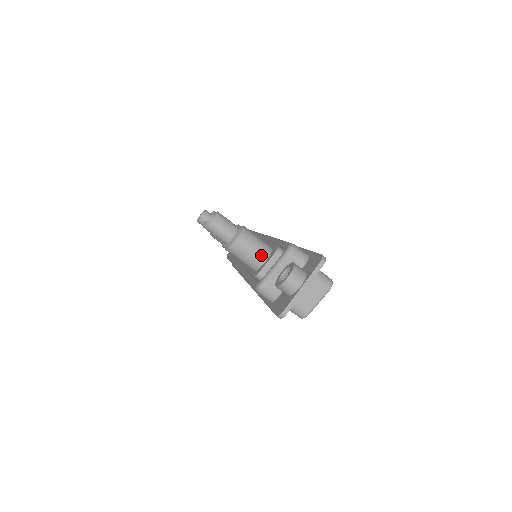
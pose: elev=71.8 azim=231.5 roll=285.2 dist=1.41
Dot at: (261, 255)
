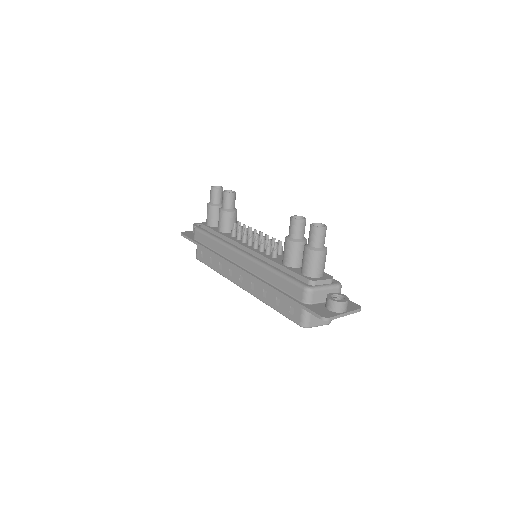
Dot at: (322, 272)
